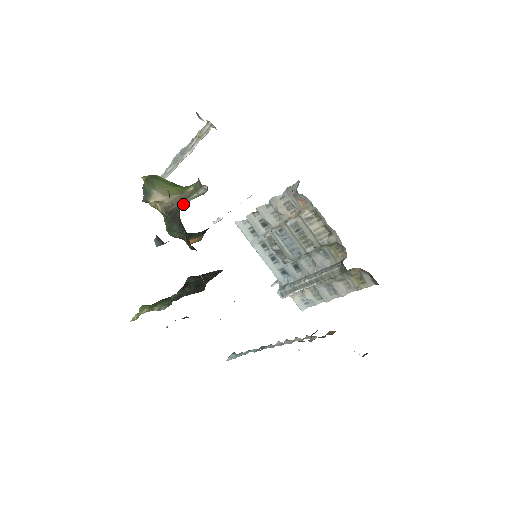
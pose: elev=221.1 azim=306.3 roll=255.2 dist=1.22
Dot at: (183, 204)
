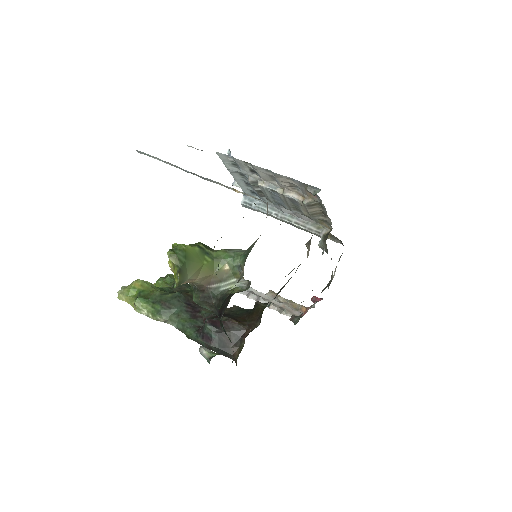
Dot at: (218, 289)
